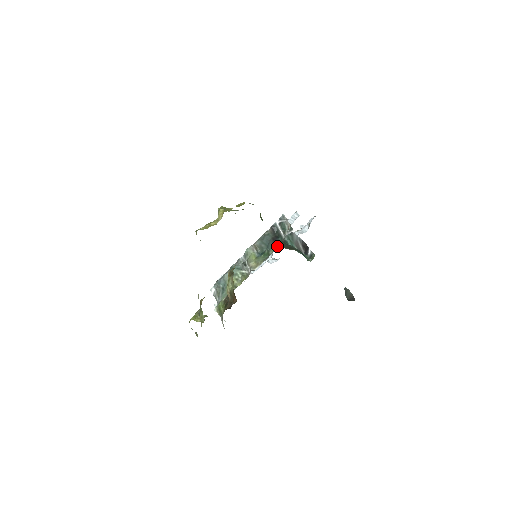
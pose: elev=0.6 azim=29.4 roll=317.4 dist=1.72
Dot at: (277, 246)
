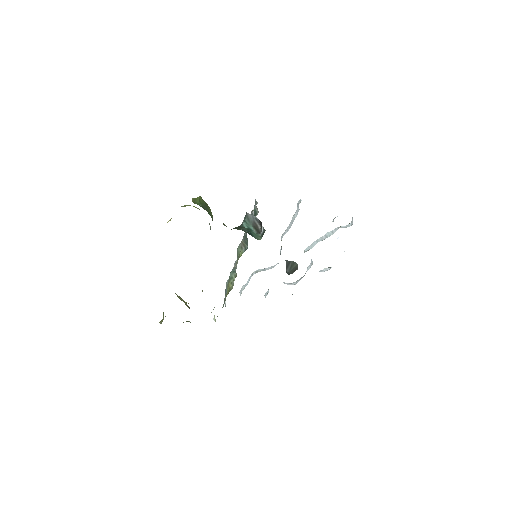
Dot at: occluded
